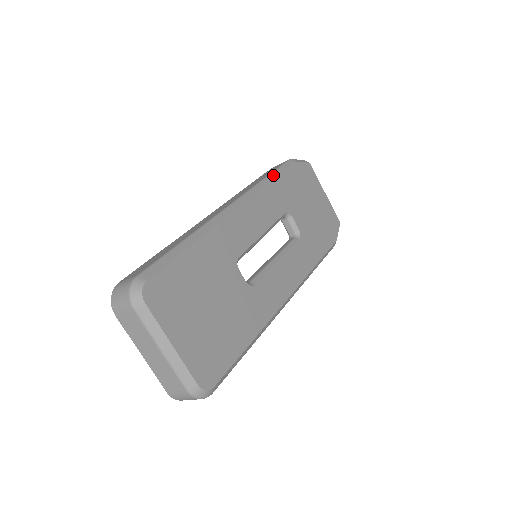
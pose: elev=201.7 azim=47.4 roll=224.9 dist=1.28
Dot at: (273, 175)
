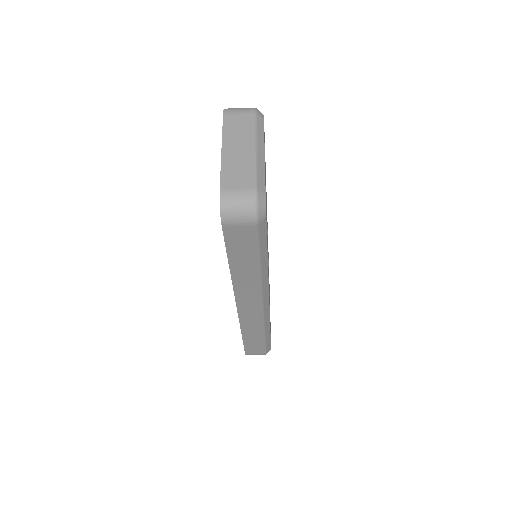
Dot at: occluded
